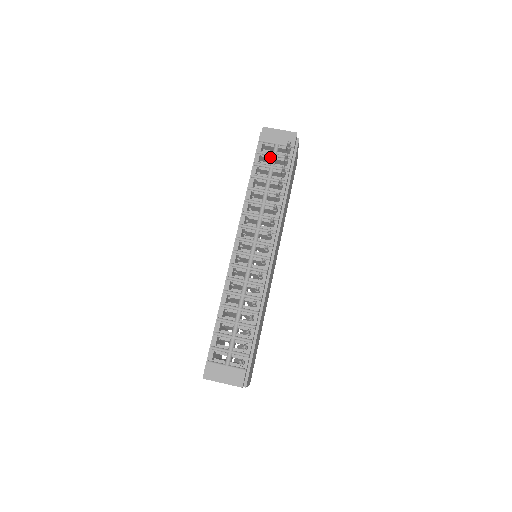
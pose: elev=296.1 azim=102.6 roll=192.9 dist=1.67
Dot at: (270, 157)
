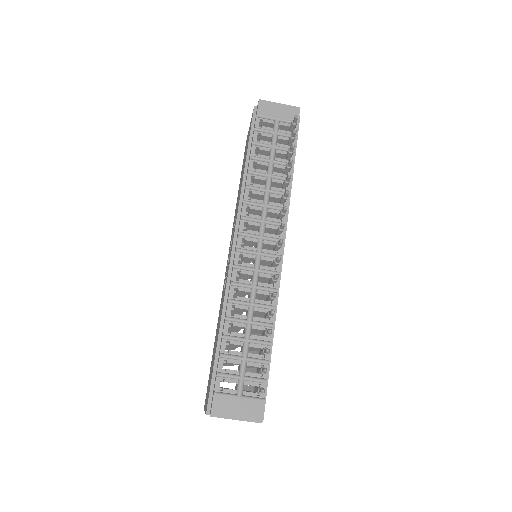
Dot at: (270, 135)
